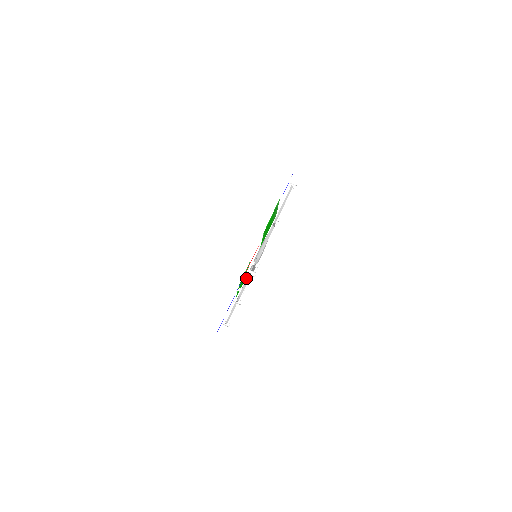
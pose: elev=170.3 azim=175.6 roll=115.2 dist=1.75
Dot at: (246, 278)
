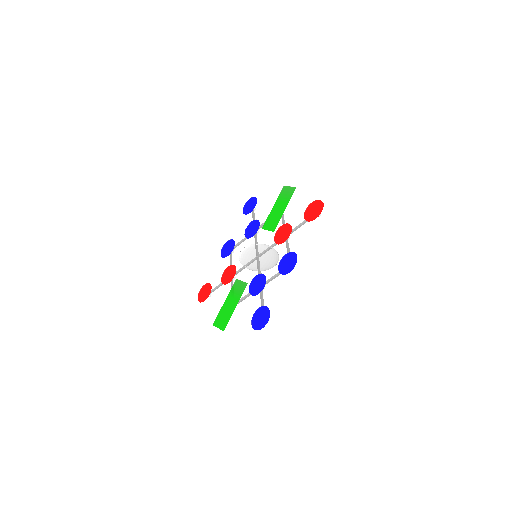
Dot at: (267, 266)
